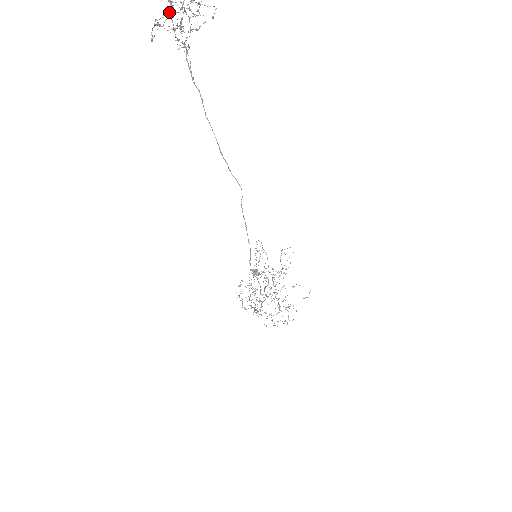
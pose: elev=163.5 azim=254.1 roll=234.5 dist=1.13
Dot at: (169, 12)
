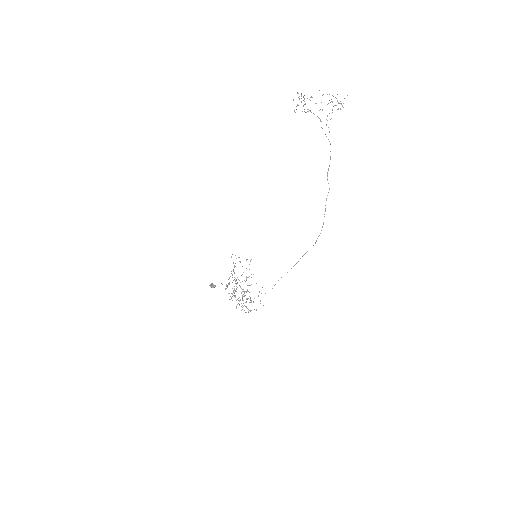
Dot at: (304, 101)
